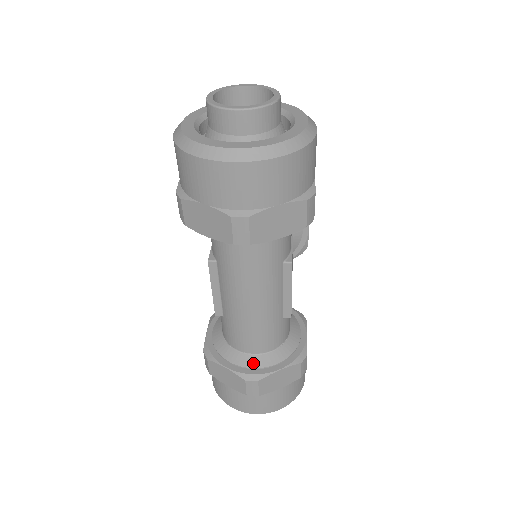
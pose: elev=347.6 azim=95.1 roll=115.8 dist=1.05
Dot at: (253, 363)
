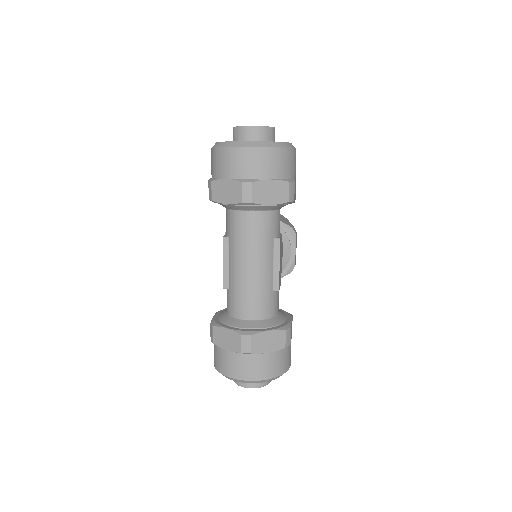
Dot at: (248, 325)
